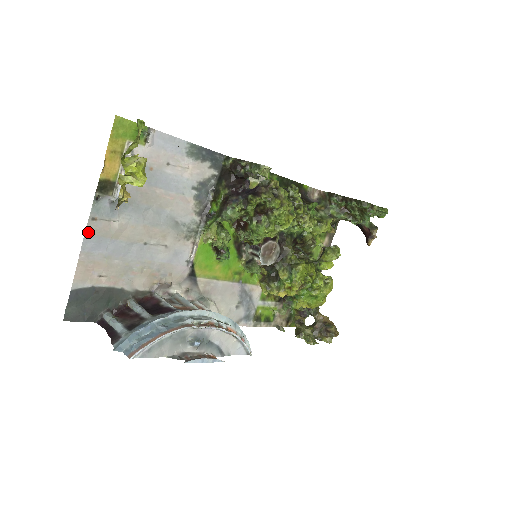
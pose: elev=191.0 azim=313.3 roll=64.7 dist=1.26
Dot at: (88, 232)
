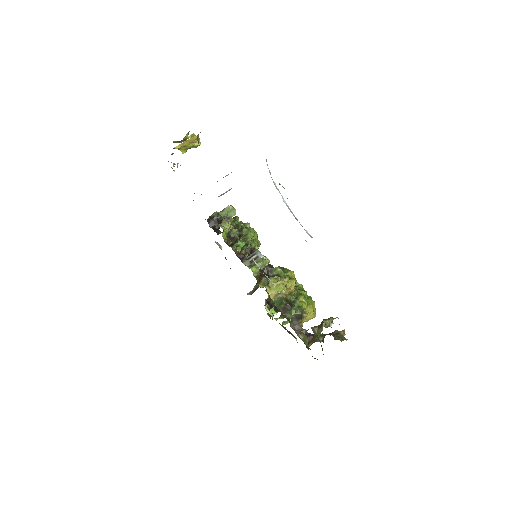
Dot at: occluded
